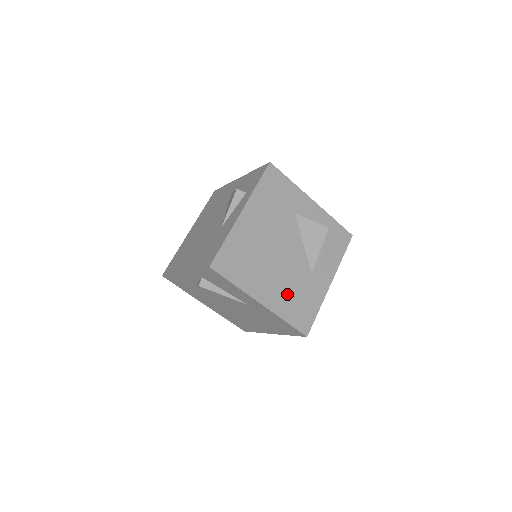
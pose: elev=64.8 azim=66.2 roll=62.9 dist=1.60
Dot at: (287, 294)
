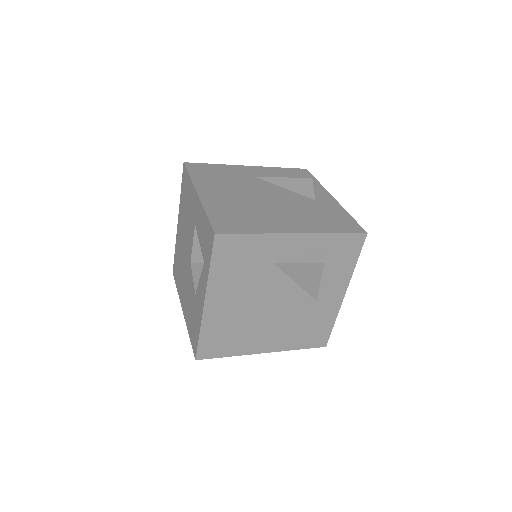
Dot at: (291, 332)
